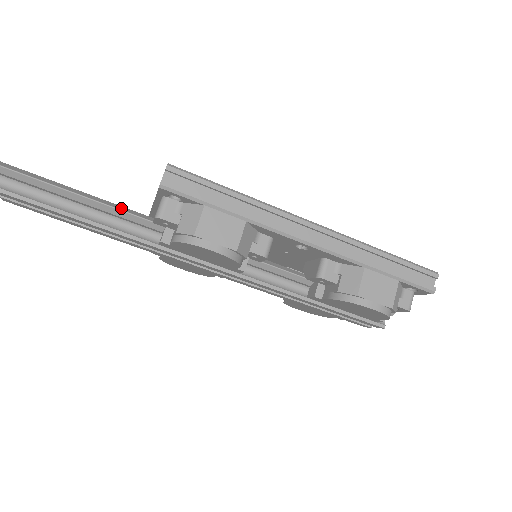
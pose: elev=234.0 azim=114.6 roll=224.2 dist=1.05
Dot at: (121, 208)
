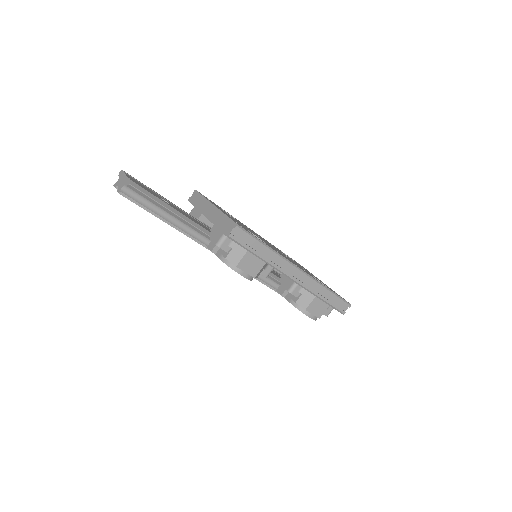
Dot at: (193, 224)
